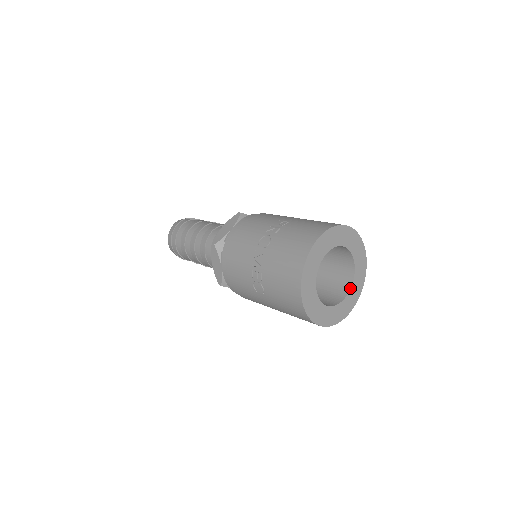
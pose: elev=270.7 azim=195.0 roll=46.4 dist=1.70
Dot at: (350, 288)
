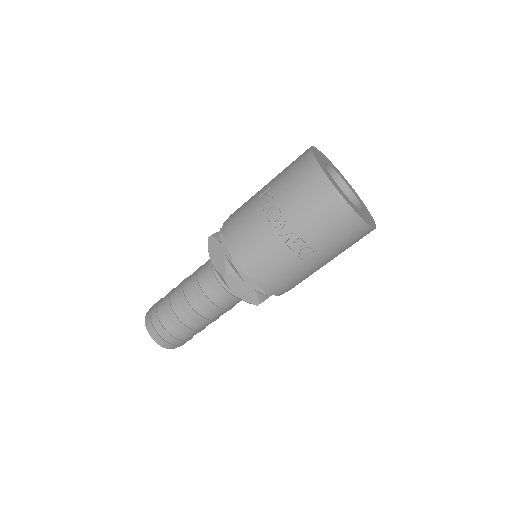
Dot at: (353, 193)
